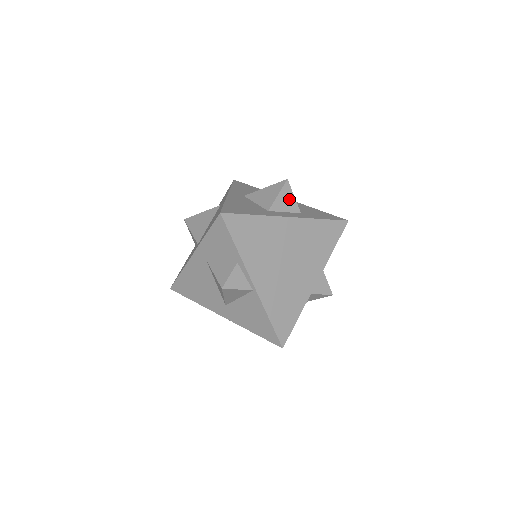
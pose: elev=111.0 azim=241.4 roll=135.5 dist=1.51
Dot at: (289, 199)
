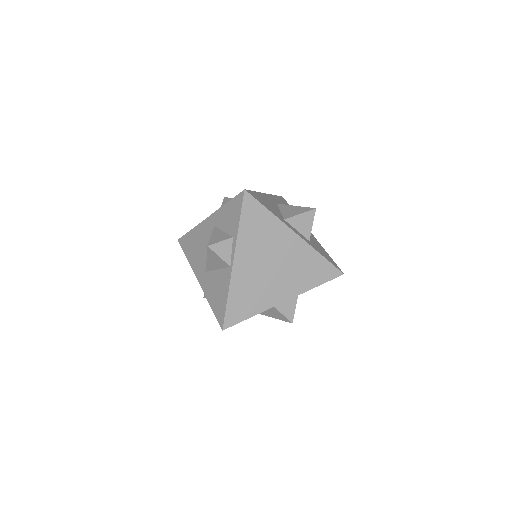
Dot at: (307, 224)
